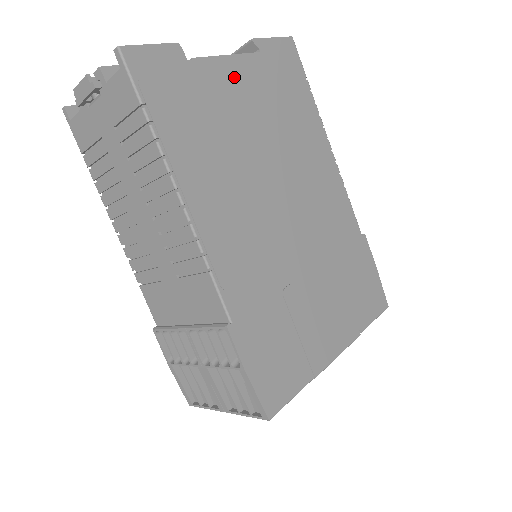
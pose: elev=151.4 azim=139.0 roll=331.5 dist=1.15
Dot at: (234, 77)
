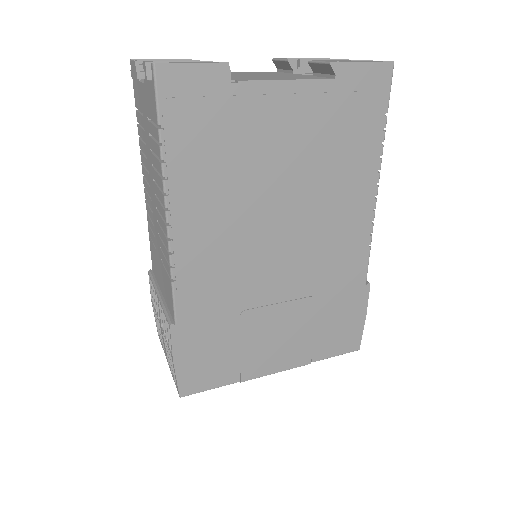
Dot at: (284, 106)
